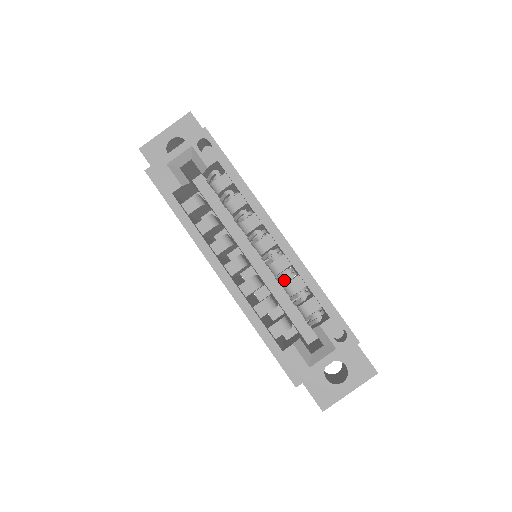
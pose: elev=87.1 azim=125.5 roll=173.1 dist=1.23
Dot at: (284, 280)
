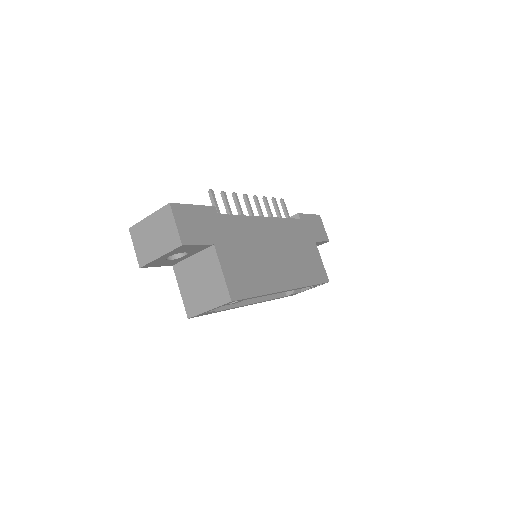
Dot at: occluded
